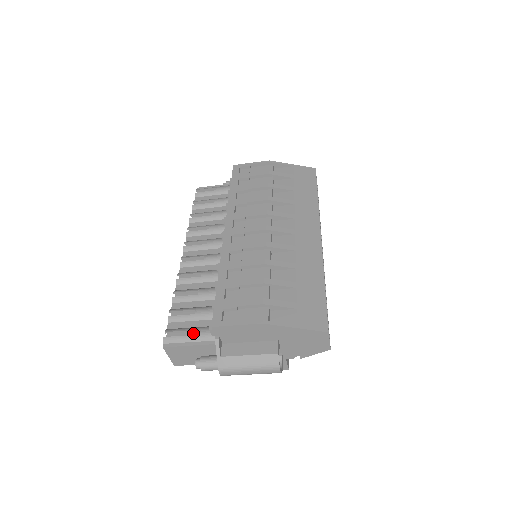
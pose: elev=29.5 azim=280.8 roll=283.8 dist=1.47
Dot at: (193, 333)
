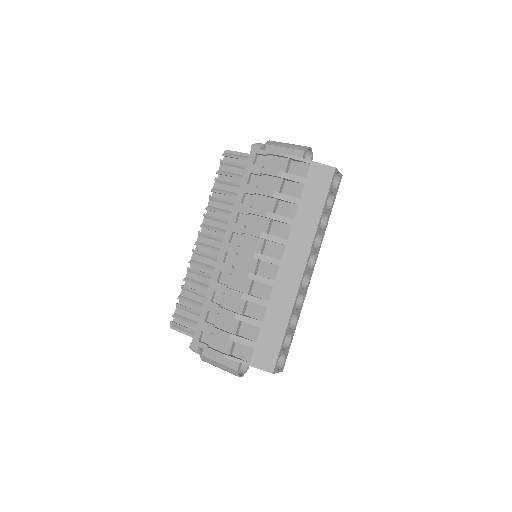
Dot at: (188, 327)
